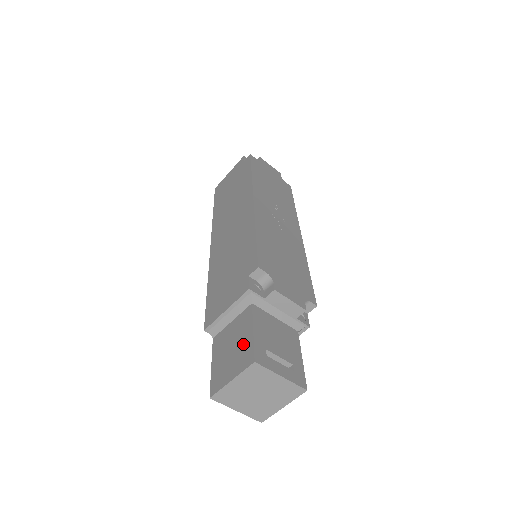
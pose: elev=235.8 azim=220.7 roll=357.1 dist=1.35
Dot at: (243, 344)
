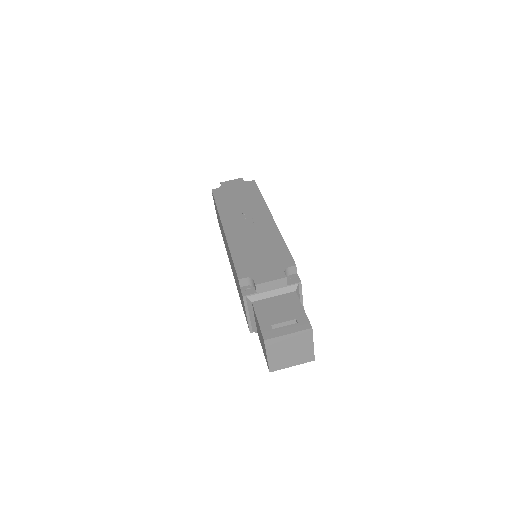
Dot at: occluded
